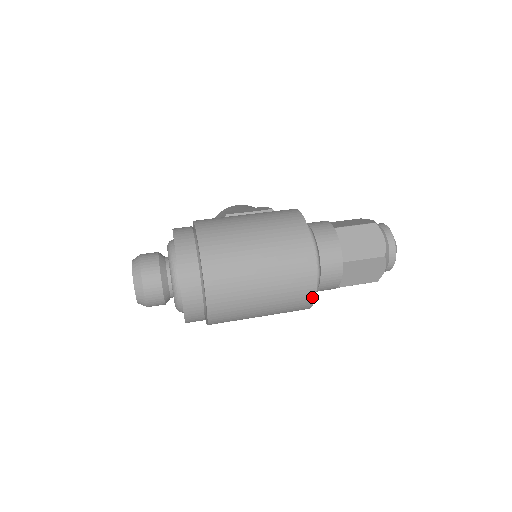
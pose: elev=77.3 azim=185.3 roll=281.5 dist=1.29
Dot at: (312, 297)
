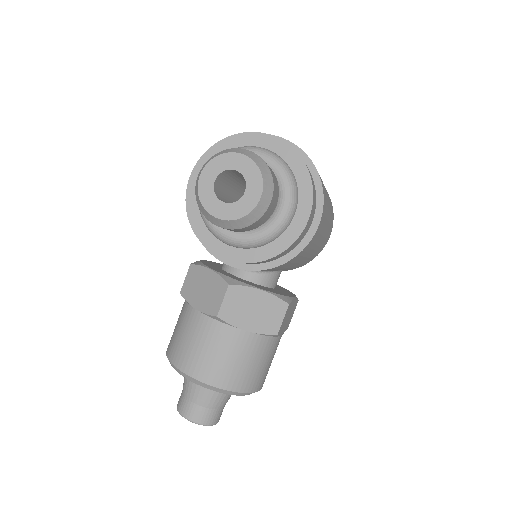
Dot at: occluded
